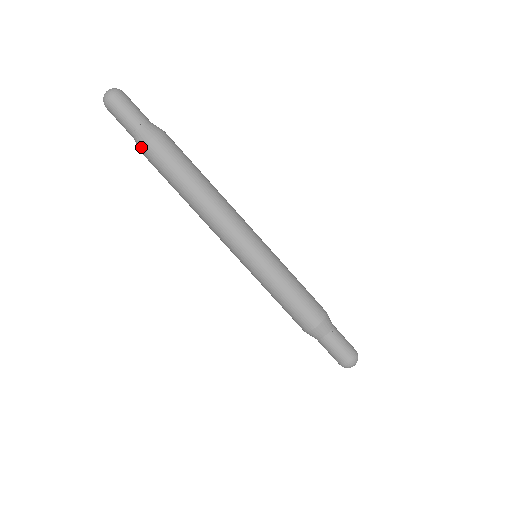
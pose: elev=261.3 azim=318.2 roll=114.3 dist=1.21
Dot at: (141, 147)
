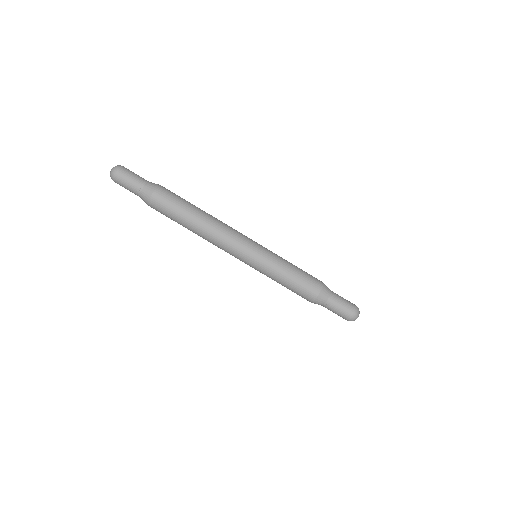
Dot at: (150, 195)
